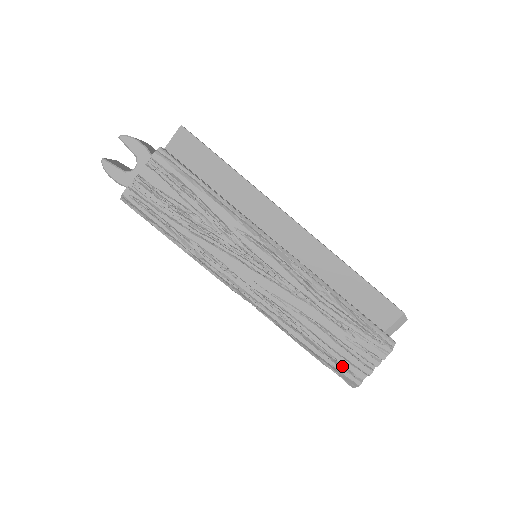
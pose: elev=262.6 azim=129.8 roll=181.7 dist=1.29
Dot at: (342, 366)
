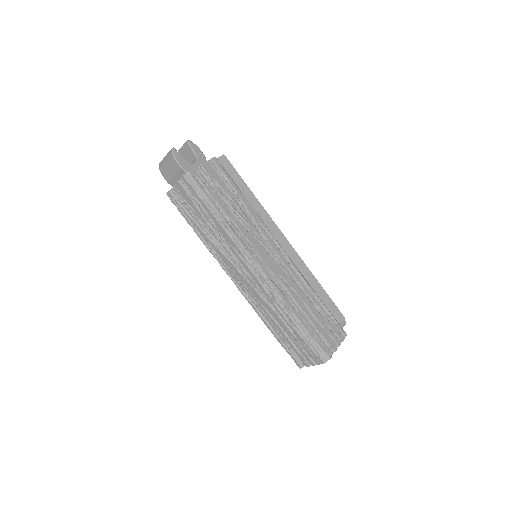
Dot at: (319, 341)
